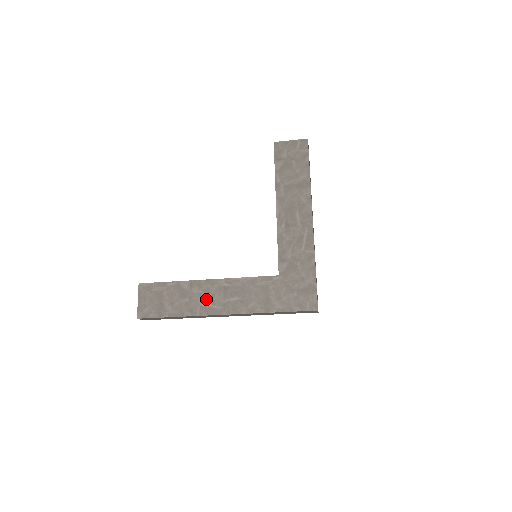
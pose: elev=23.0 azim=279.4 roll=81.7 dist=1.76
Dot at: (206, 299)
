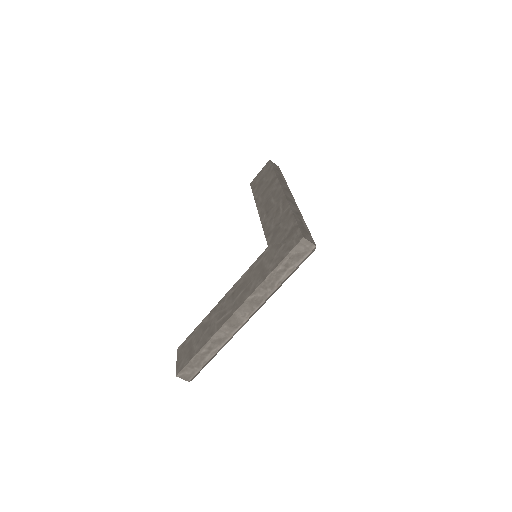
Dot at: (220, 315)
